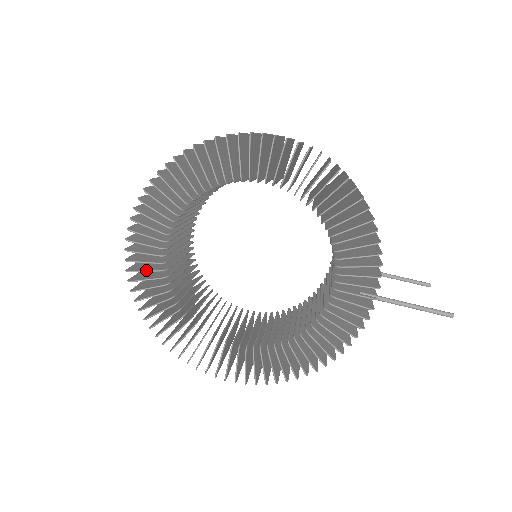
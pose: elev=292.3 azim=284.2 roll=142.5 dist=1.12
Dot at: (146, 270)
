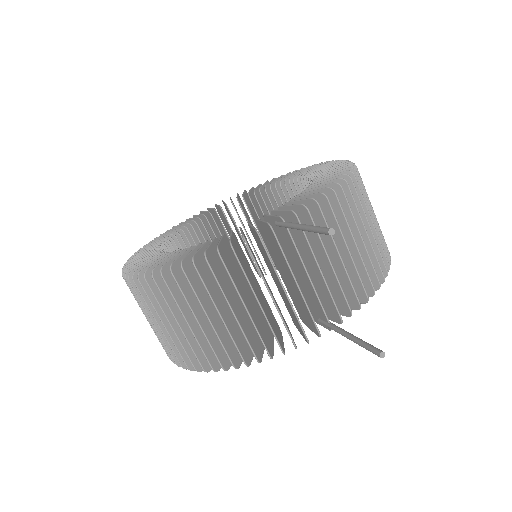
Dot at: (193, 218)
